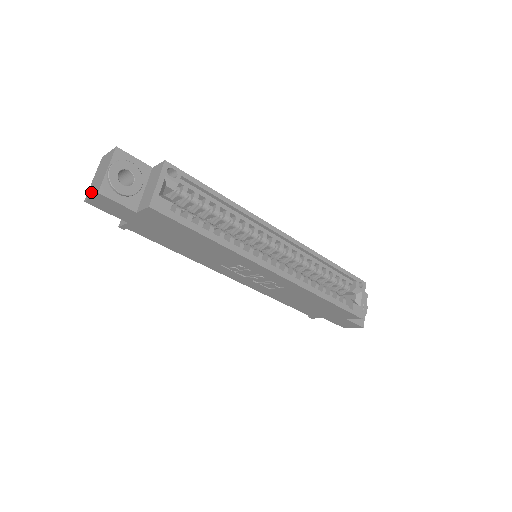
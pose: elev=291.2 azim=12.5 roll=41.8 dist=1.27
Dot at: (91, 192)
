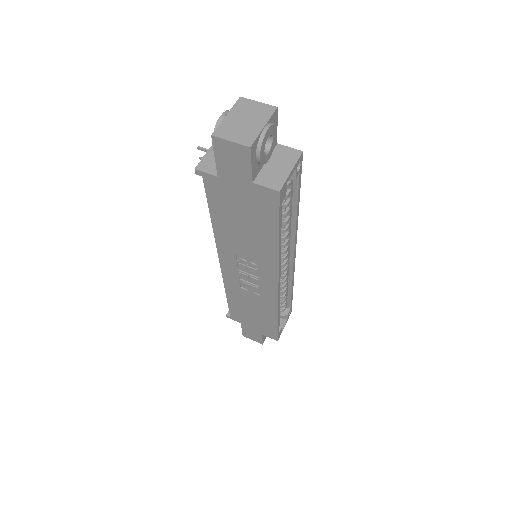
Dot at: (230, 134)
